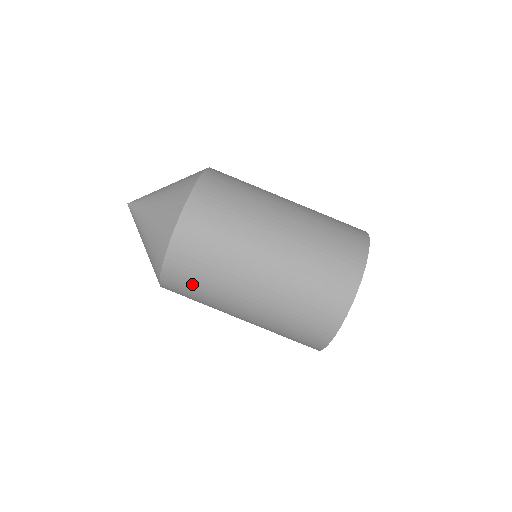
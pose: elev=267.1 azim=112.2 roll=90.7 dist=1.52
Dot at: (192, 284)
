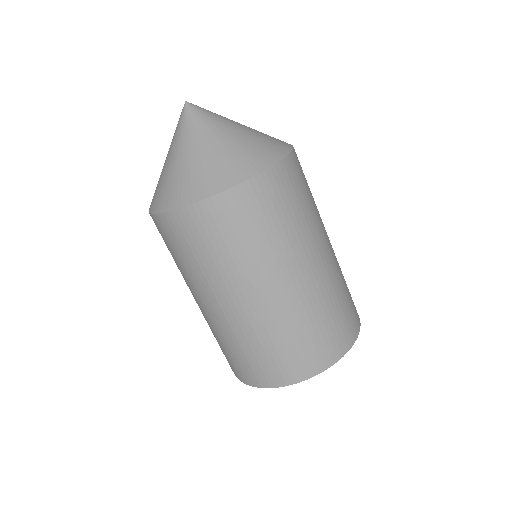
Dot at: (173, 248)
